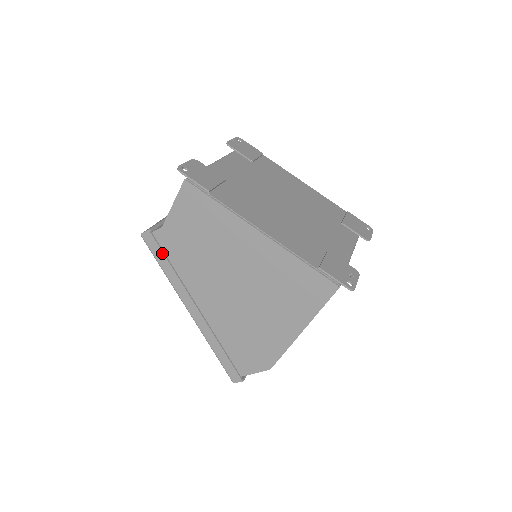
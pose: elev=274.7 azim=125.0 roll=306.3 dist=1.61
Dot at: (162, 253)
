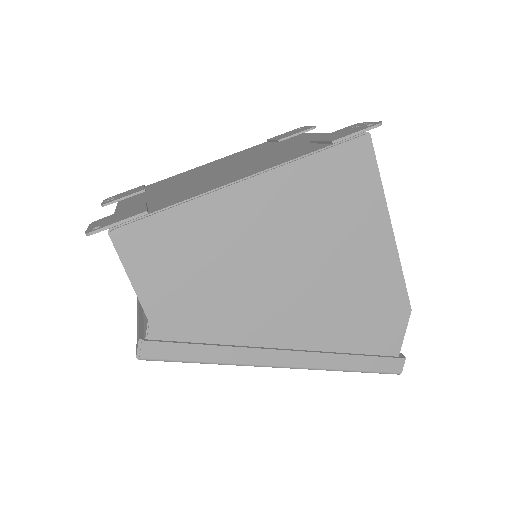
Dot at: (182, 345)
